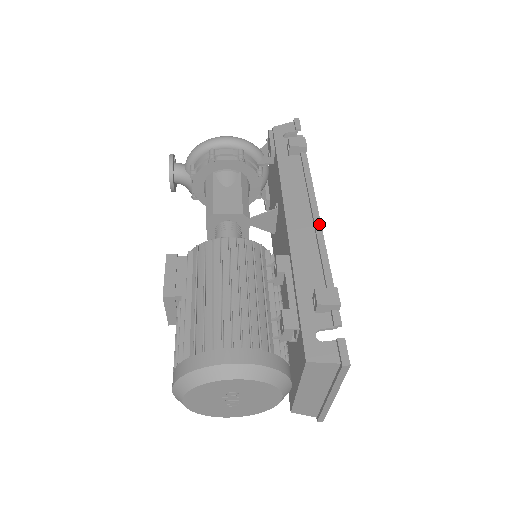
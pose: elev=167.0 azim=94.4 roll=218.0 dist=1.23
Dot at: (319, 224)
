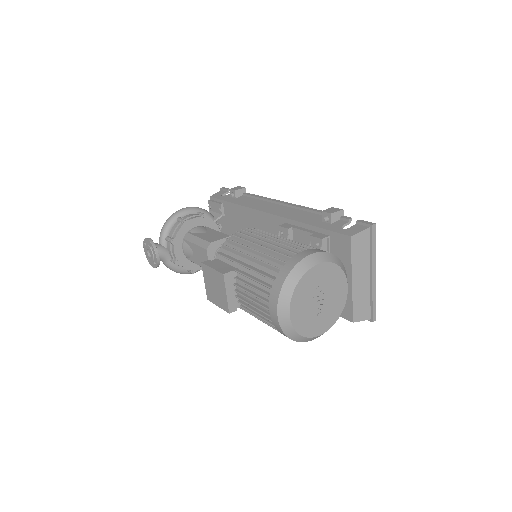
Dot at: (290, 203)
